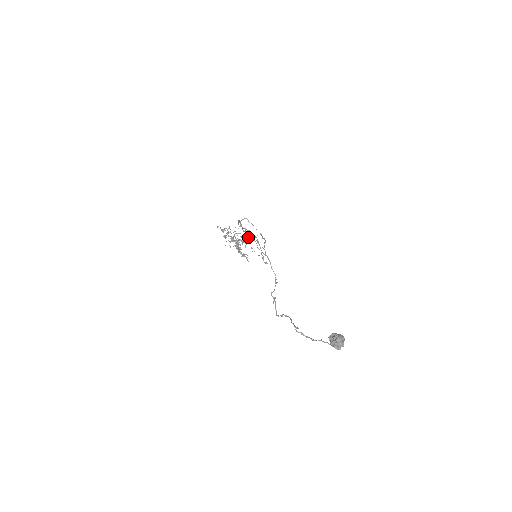
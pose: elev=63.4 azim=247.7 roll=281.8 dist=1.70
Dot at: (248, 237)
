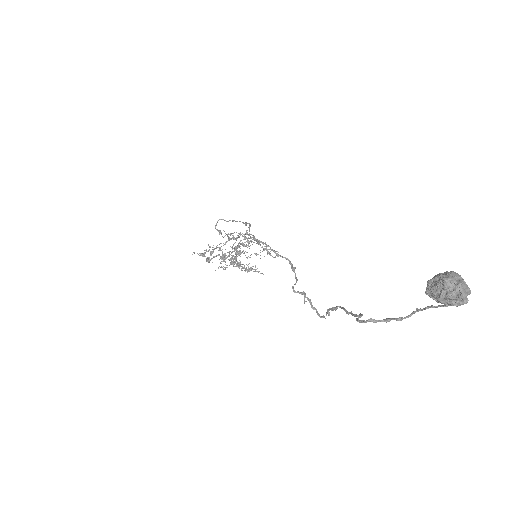
Dot at: (239, 242)
